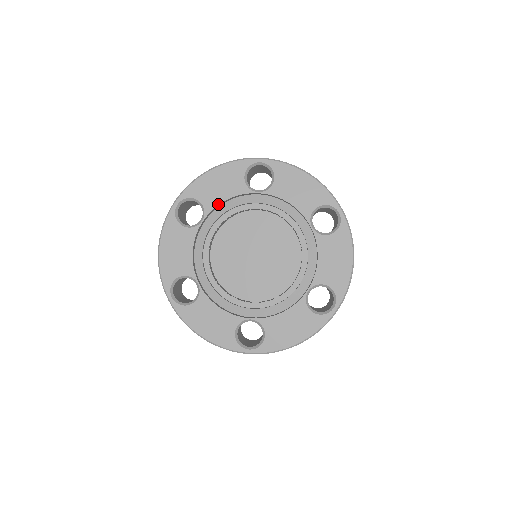
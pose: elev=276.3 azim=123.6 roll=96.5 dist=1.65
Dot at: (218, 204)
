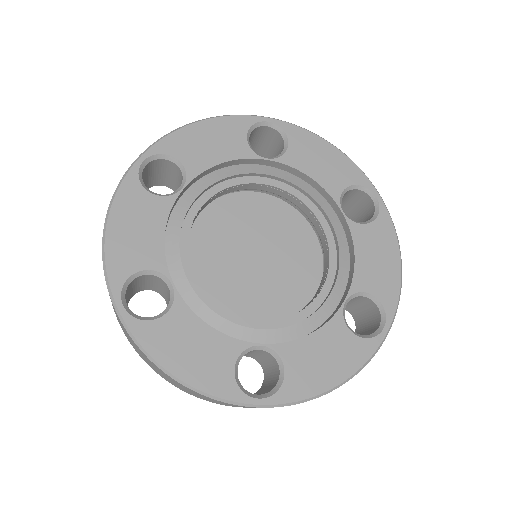
Dot at: (299, 169)
